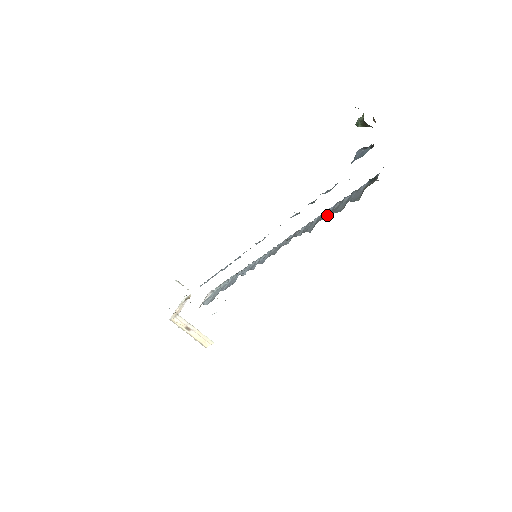
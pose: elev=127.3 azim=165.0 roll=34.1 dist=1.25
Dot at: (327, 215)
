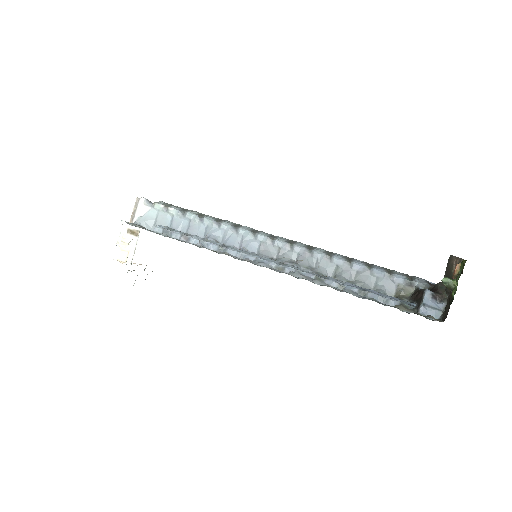
Dot at: (352, 275)
